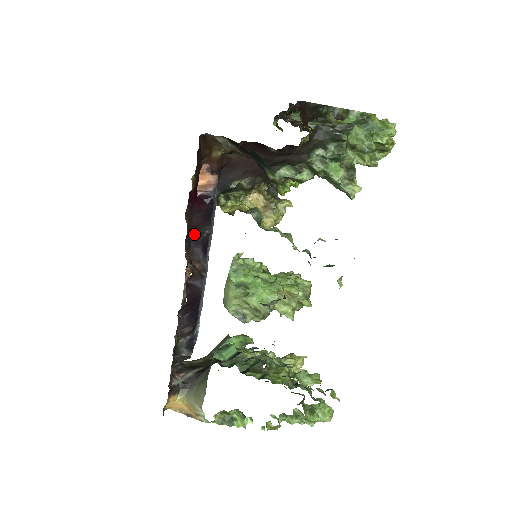
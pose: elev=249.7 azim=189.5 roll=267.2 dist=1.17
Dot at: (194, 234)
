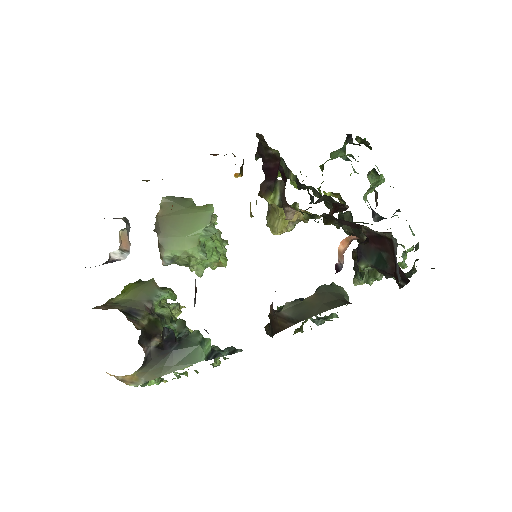
Dot at: occluded
